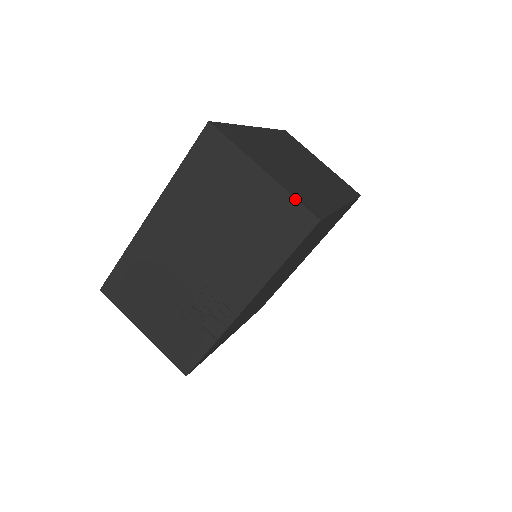
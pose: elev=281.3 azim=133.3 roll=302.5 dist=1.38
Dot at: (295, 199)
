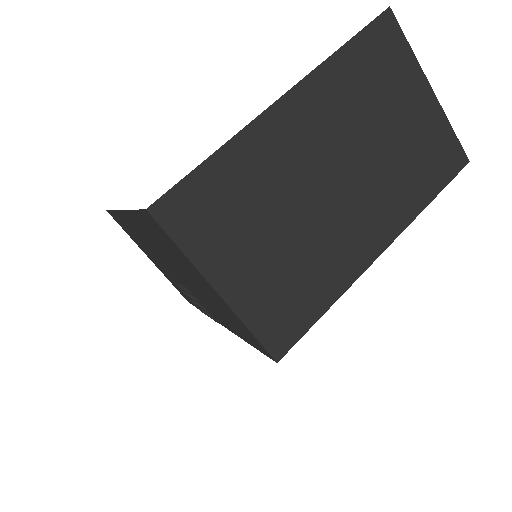
Dot at: (252, 334)
